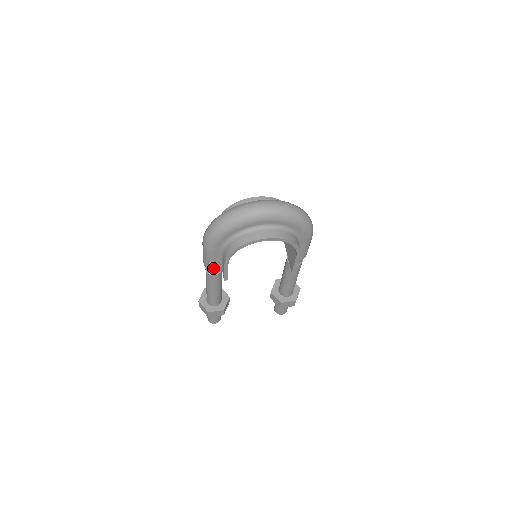
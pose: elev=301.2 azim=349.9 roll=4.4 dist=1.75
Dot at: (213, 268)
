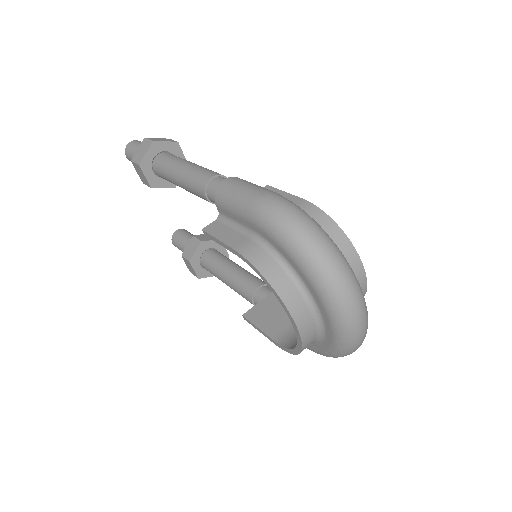
Dot at: (219, 204)
